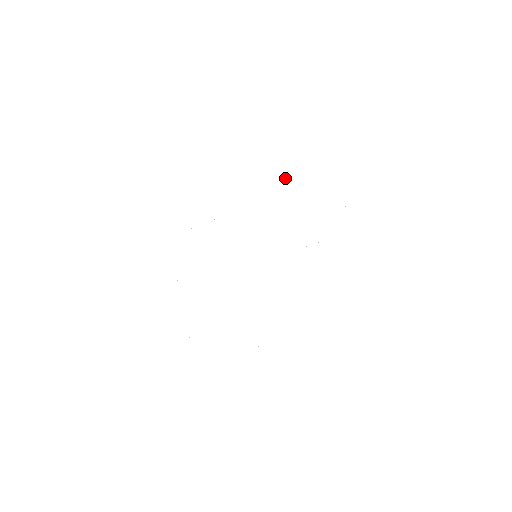
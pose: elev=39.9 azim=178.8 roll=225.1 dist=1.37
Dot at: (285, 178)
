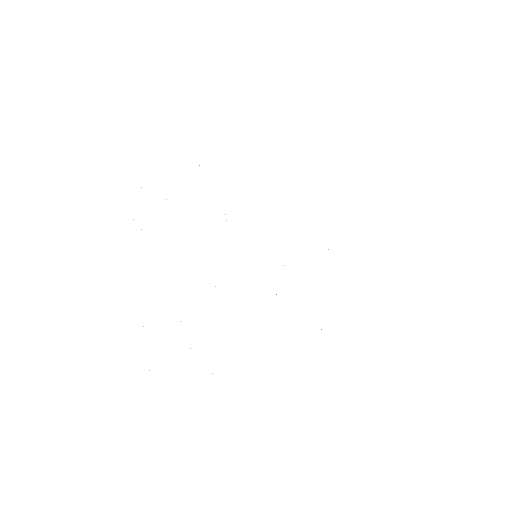
Dot at: occluded
